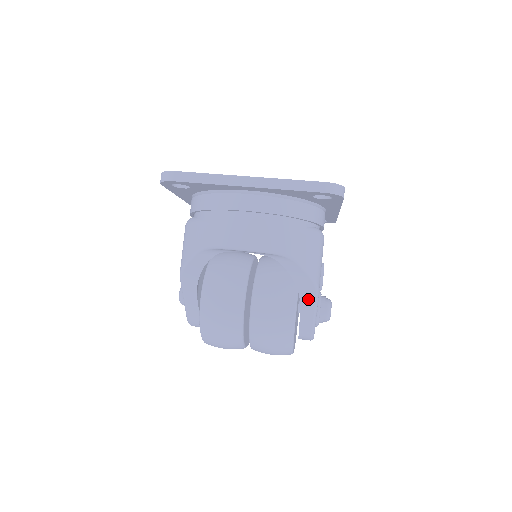
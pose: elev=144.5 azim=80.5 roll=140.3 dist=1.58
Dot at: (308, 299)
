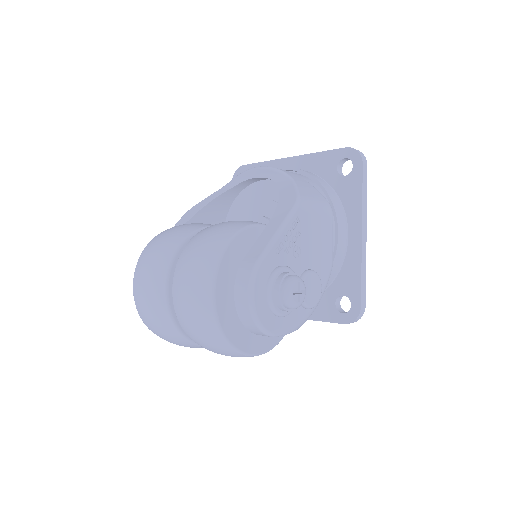
Dot at: (281, 214)
